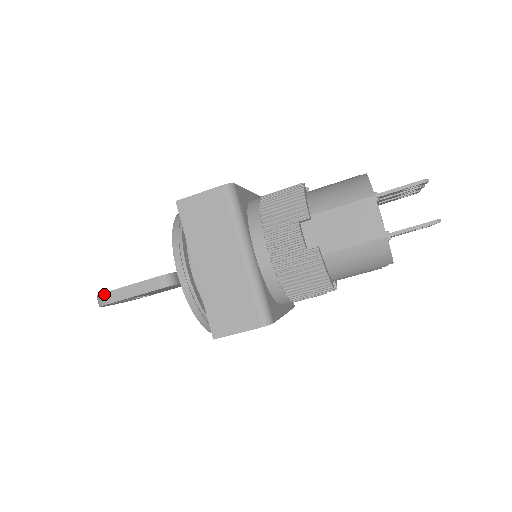
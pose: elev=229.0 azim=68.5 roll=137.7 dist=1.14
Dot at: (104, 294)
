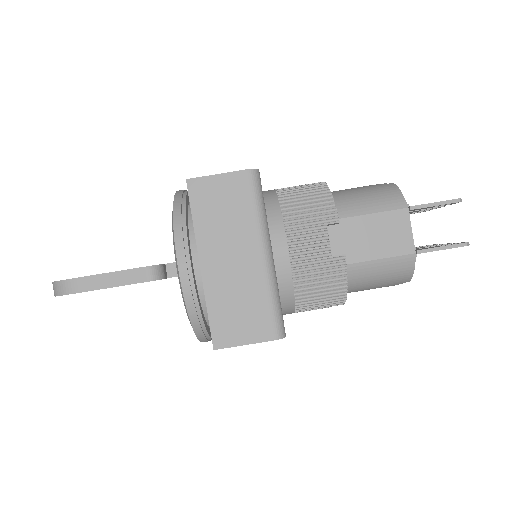
Dot at: (67, 281)
